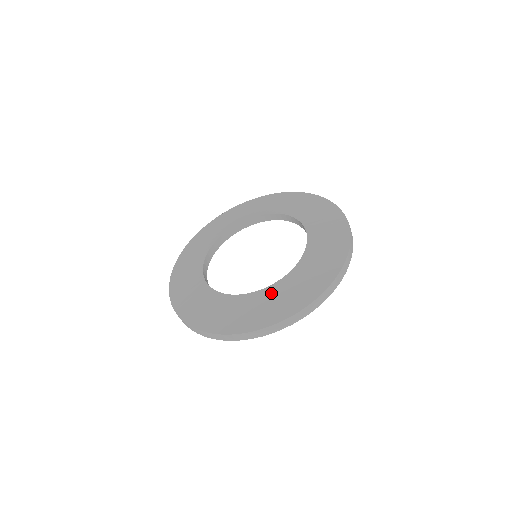
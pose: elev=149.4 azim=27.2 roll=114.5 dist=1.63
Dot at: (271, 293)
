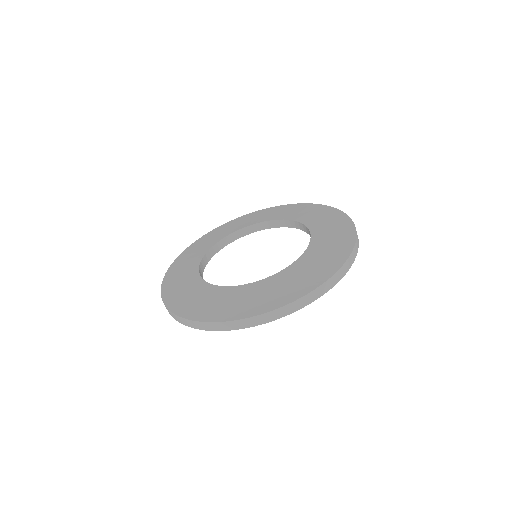
Dot at: (286, 275)
